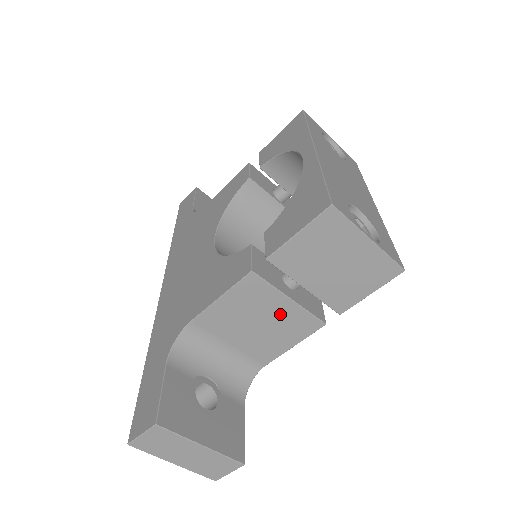
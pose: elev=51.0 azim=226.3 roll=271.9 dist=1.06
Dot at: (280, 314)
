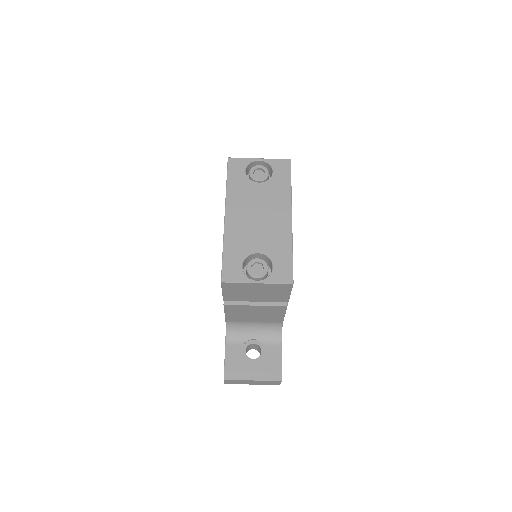
Dot at: (259, 310)
